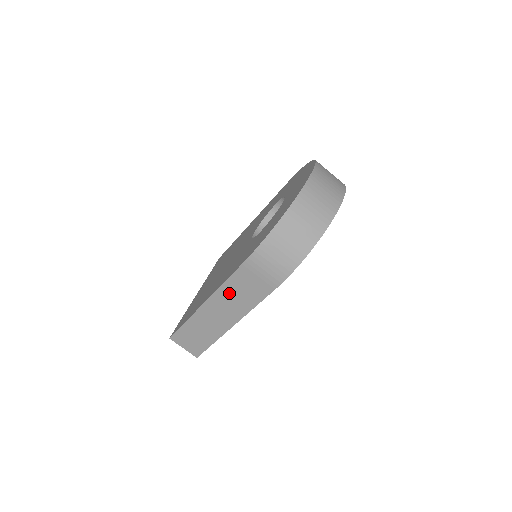
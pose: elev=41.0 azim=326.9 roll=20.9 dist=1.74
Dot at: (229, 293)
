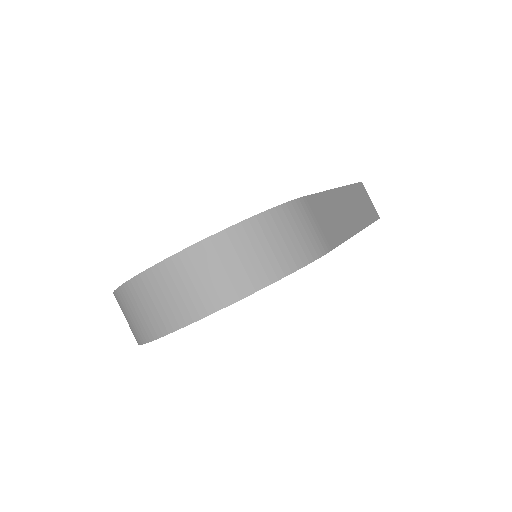
Dot at: occluded
